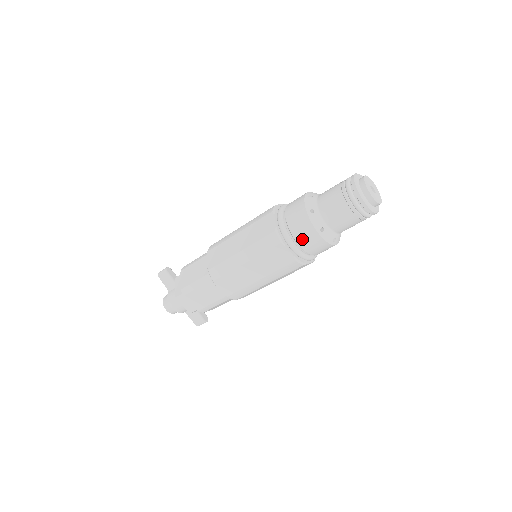
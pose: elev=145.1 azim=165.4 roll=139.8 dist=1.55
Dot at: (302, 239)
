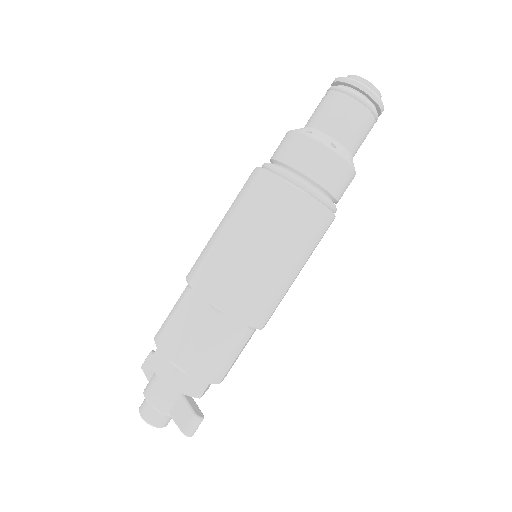
Dot at: (287, 154)
